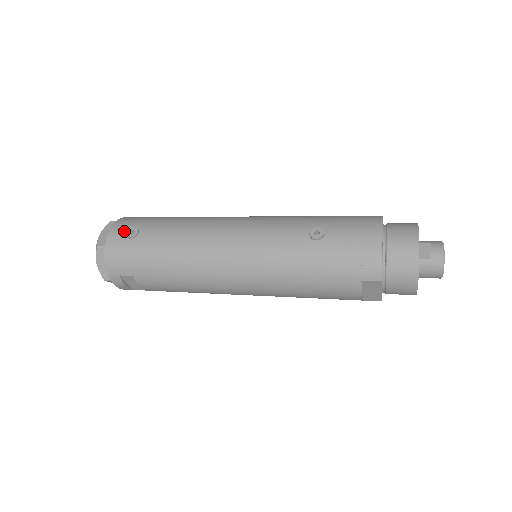
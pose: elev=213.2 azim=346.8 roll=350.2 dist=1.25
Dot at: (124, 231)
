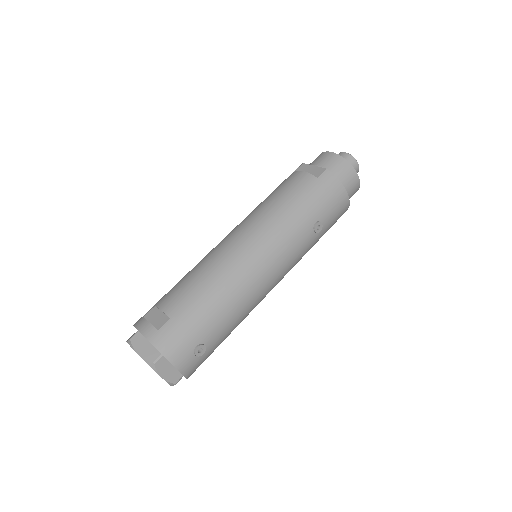
Dot at: (192, 357)
